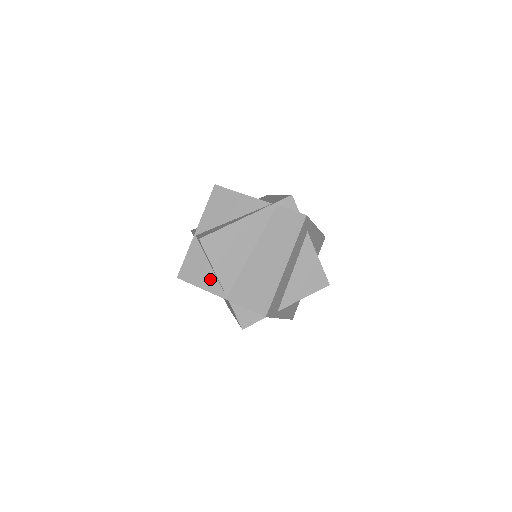
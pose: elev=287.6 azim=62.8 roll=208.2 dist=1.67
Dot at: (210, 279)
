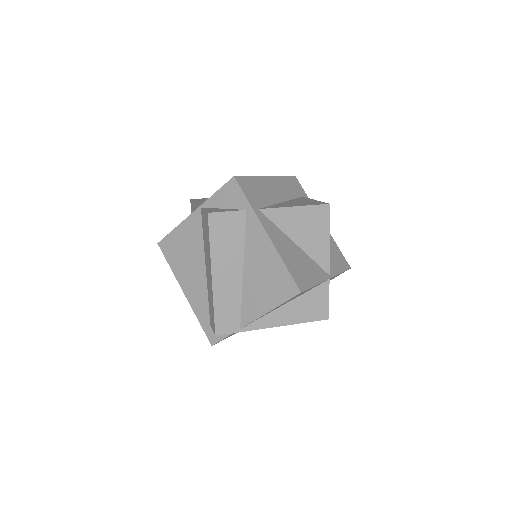
Dot at: occluded
